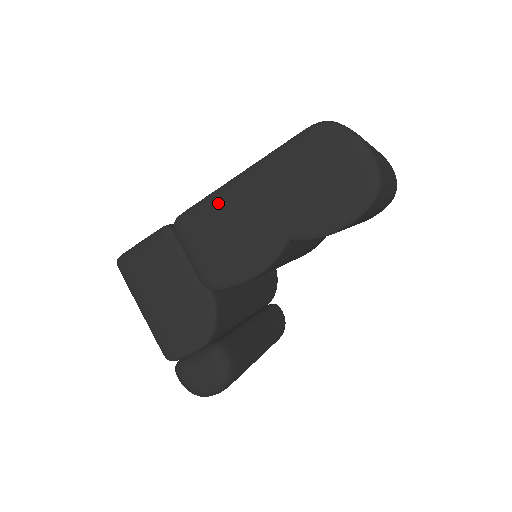
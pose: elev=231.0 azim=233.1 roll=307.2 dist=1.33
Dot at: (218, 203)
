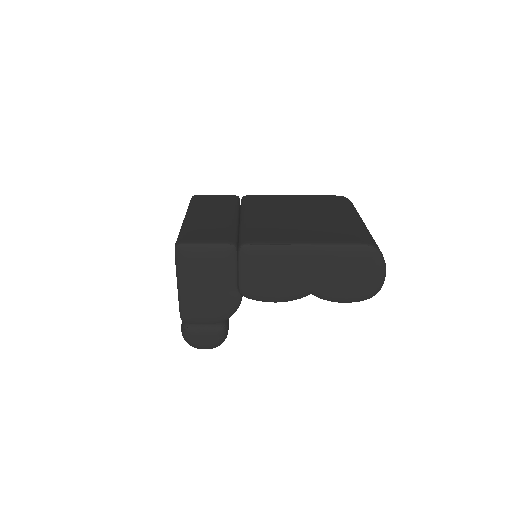
Dot at: (282, 253)
